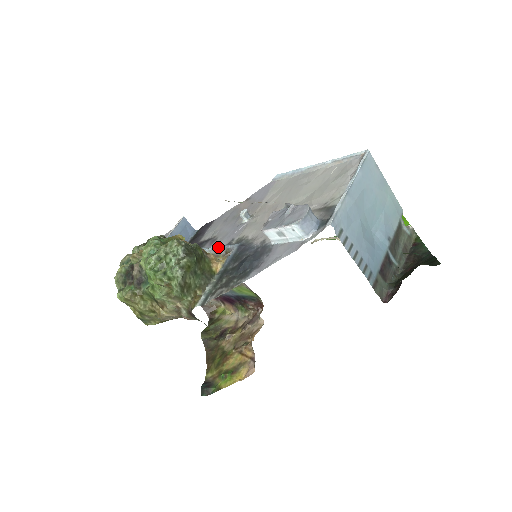
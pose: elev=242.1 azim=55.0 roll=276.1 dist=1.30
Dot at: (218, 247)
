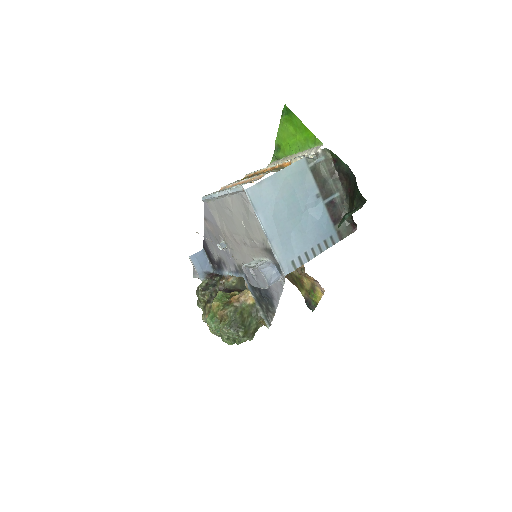
Dot at: (234, 275)
